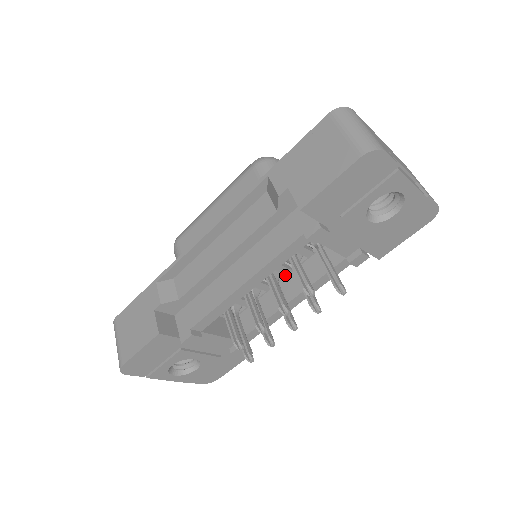
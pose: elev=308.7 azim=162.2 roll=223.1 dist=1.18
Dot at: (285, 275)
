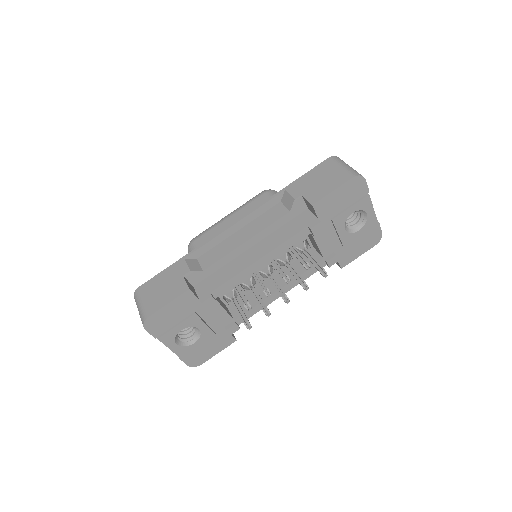
Dot at: (275, 273)
